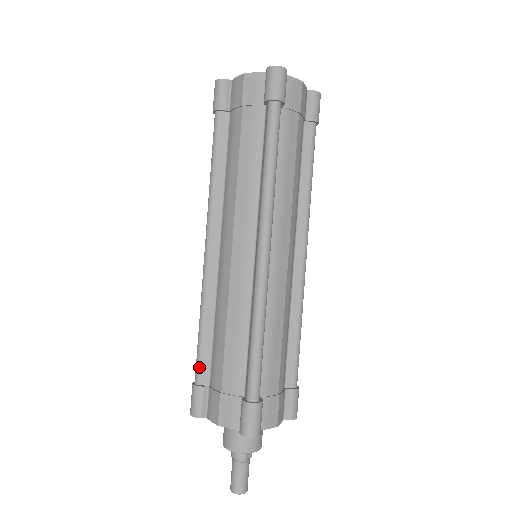
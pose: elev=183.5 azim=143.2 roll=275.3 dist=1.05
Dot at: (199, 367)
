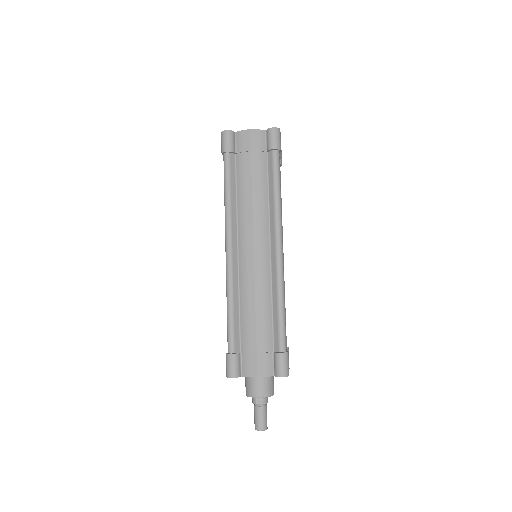
Dot at: occluded
